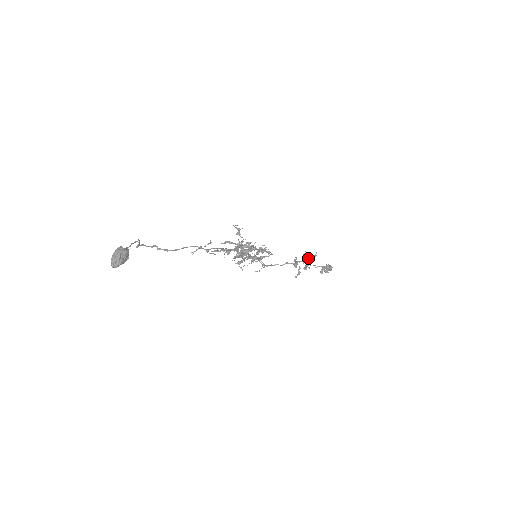
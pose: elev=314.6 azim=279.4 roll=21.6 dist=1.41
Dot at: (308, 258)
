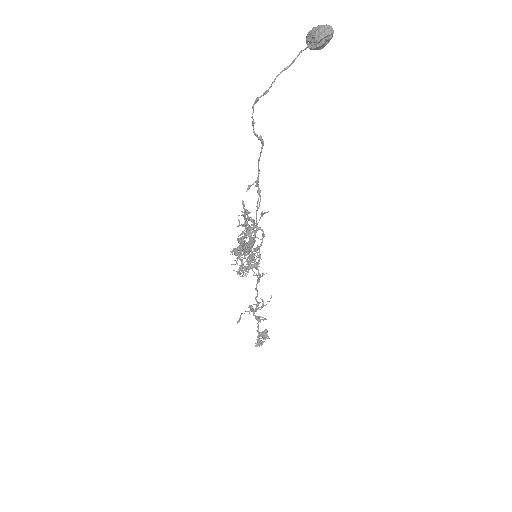
Dot at: occluded
